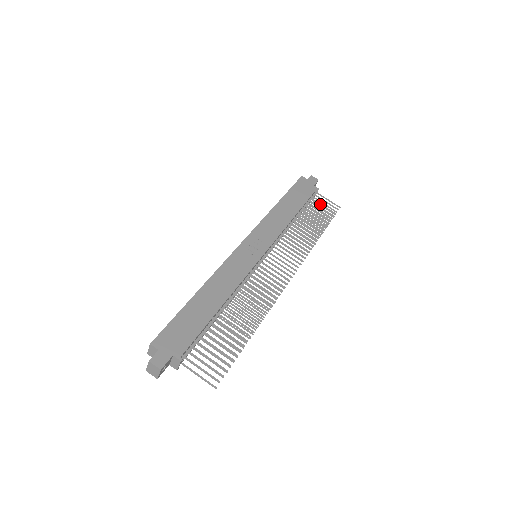
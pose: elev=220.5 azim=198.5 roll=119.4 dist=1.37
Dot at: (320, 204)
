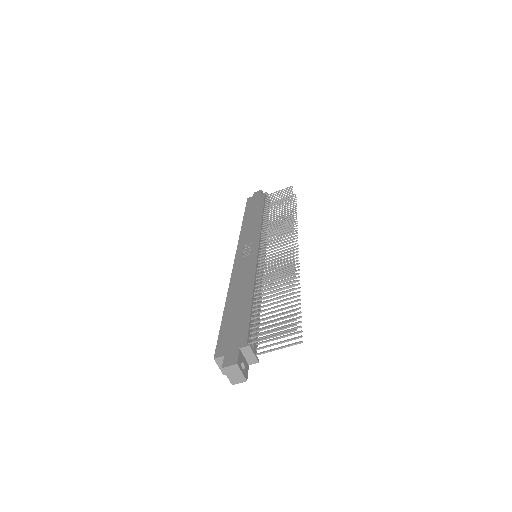
Dot at: (276, 197)
